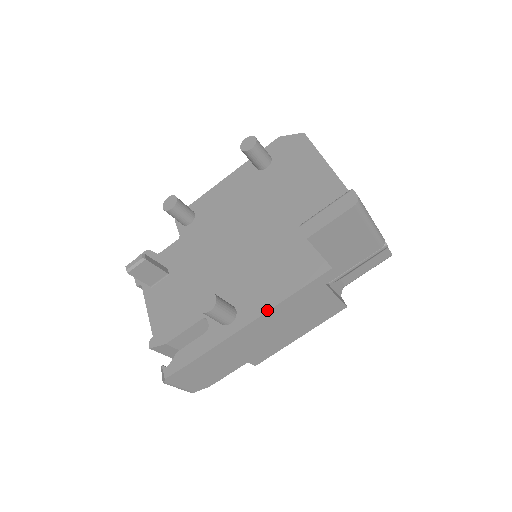
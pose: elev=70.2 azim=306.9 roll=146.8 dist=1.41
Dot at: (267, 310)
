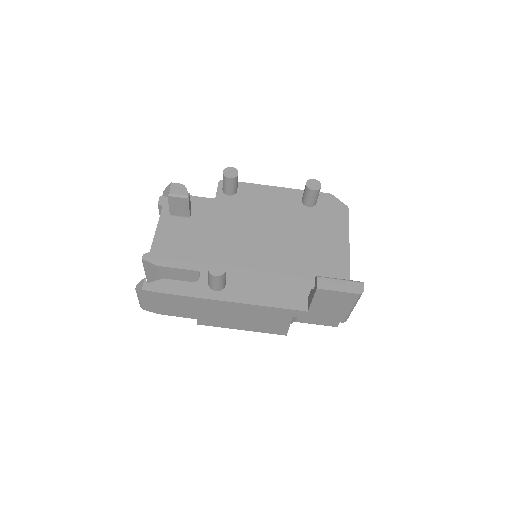
Dot at: (247, 303)
